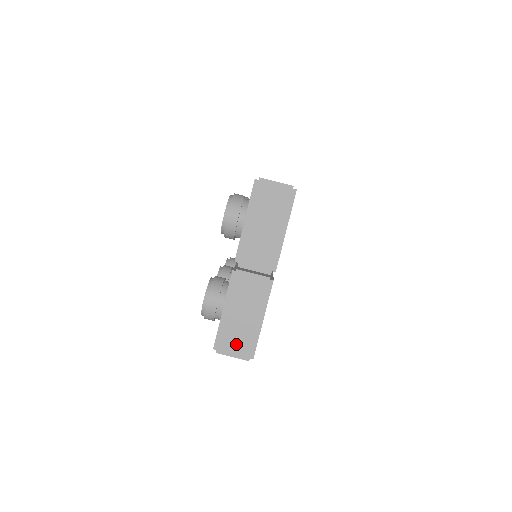
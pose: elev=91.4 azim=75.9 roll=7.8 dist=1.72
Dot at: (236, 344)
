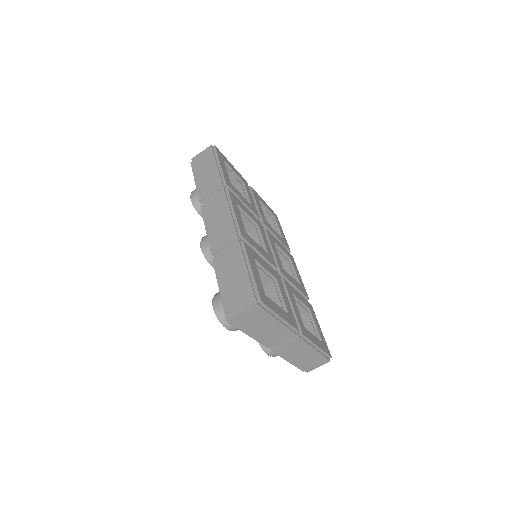
Dot at: (314, 363)
